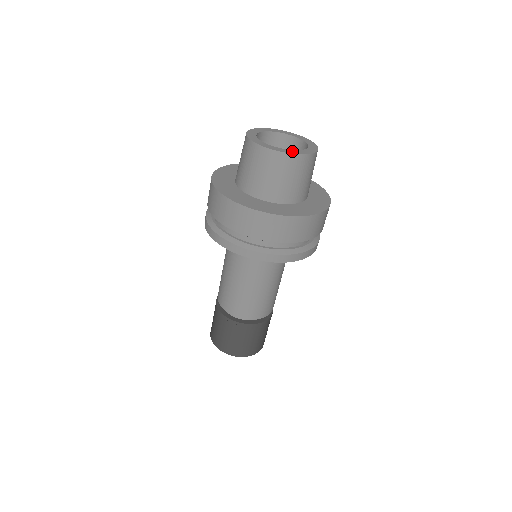
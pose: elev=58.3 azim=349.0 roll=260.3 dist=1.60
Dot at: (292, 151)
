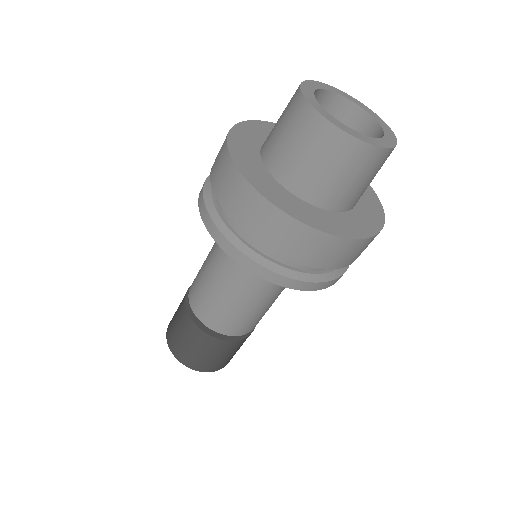
Dot at: (385, 141)
